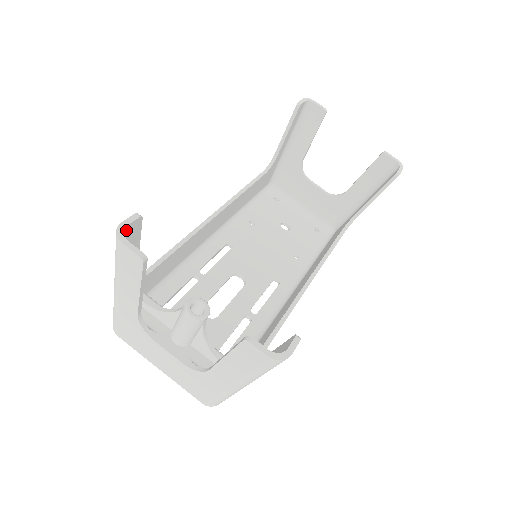
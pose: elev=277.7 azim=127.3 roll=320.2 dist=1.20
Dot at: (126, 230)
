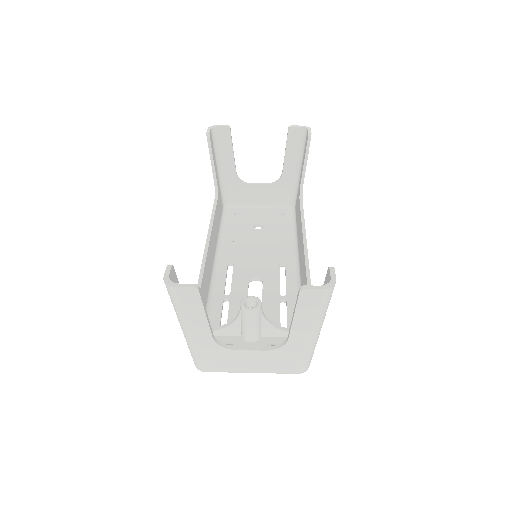
Dot at: (170, 280)
